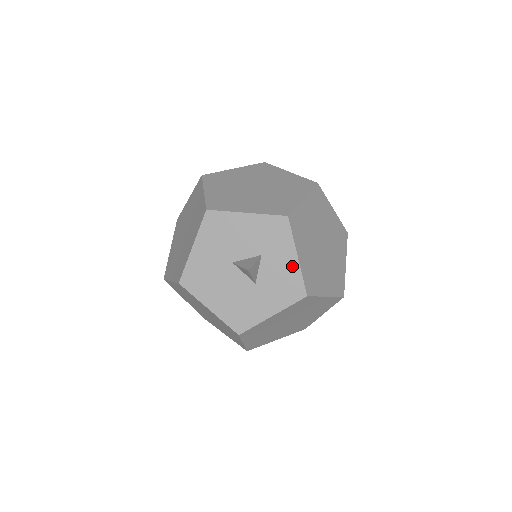
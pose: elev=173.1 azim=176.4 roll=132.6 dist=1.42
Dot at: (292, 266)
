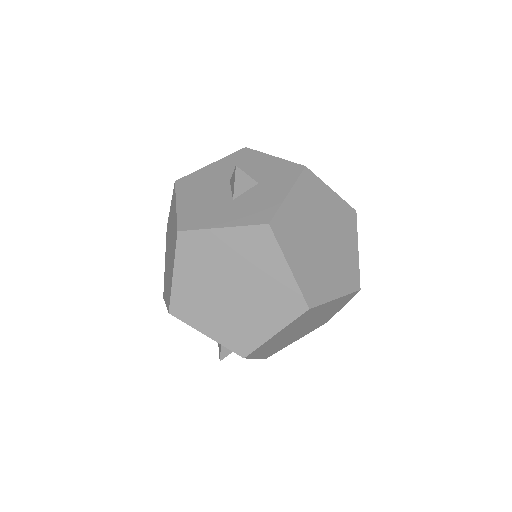
Dot at: (277, 198)
